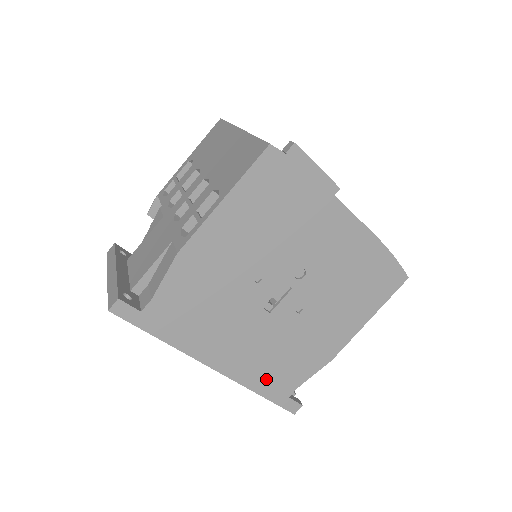
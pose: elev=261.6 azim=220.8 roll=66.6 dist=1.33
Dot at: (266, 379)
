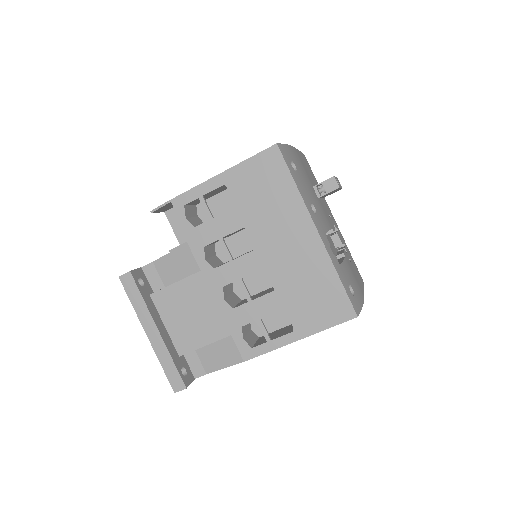
Dot at: occluded
